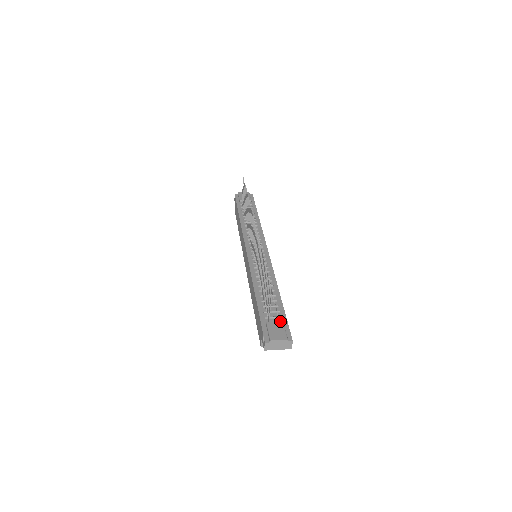
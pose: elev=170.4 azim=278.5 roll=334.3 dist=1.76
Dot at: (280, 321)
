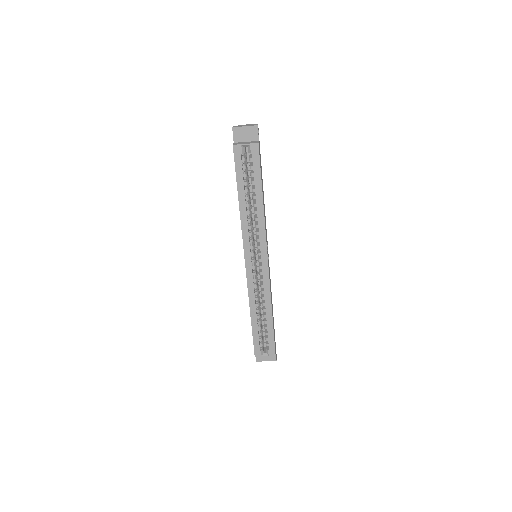
Dot at: occluded
